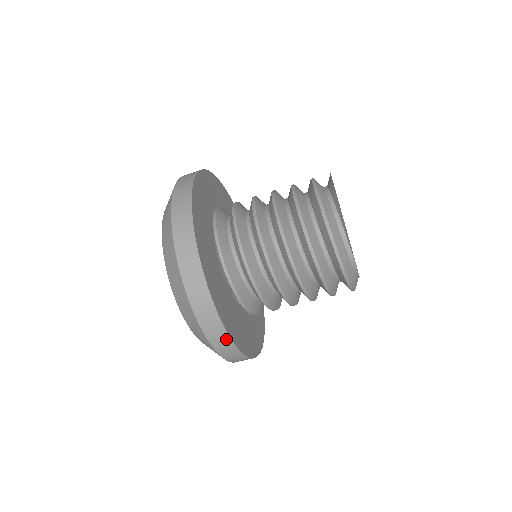
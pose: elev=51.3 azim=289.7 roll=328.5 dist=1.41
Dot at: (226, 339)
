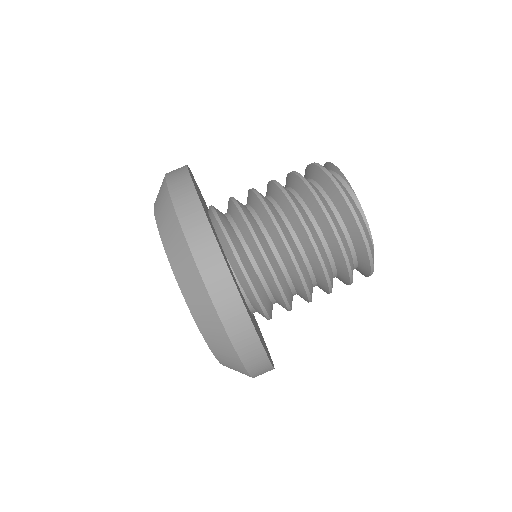
Dot at: (214, 251)
